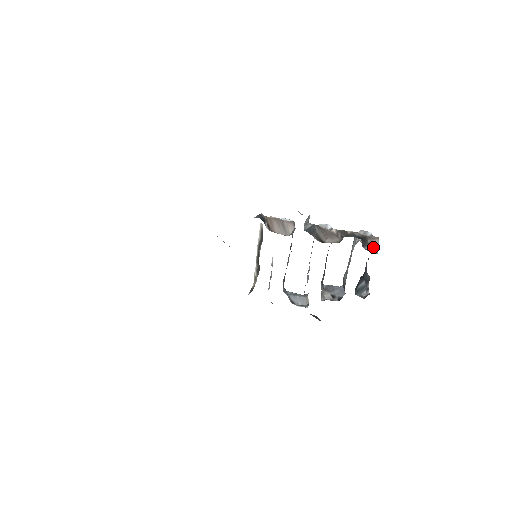
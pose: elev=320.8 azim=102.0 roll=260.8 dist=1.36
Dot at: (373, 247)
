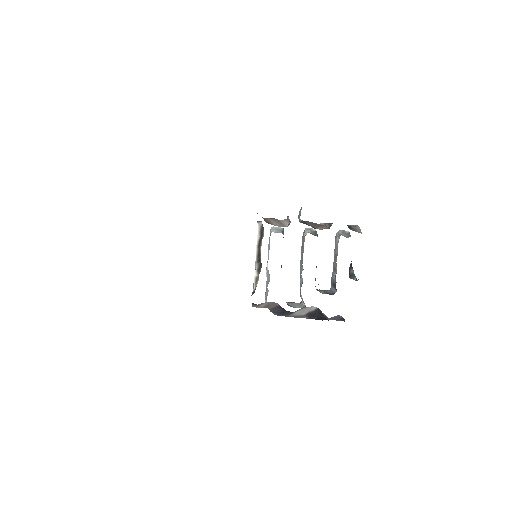
Dot at: (356, 230)
